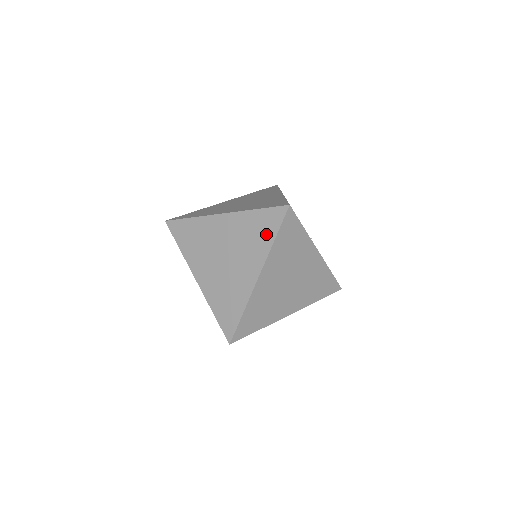
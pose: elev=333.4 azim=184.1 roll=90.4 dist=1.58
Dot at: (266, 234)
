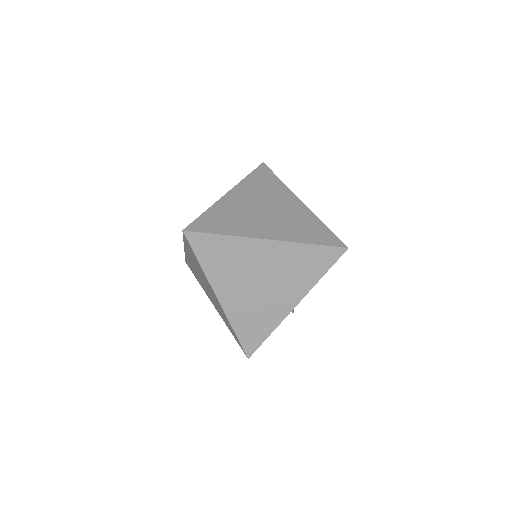
Dot at: (196, 260)
